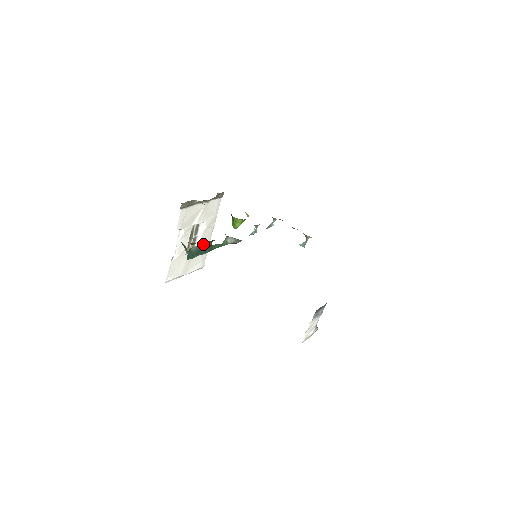
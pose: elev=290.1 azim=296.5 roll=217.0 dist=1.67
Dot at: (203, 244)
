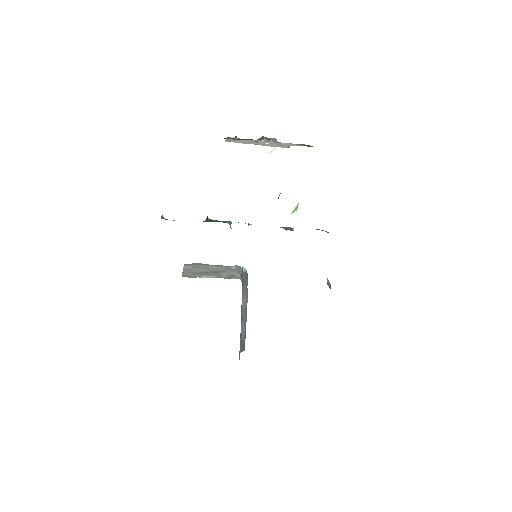
Dot at: occluded
